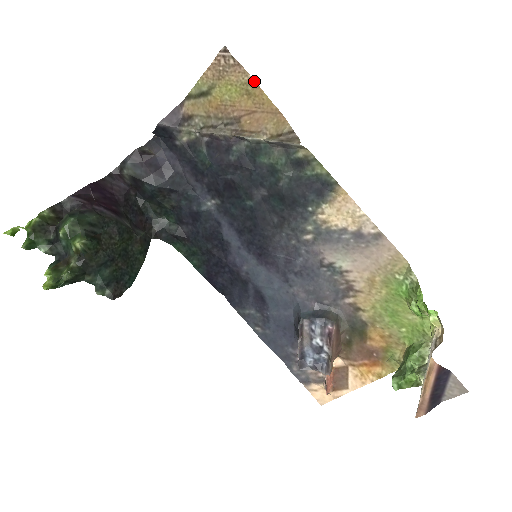
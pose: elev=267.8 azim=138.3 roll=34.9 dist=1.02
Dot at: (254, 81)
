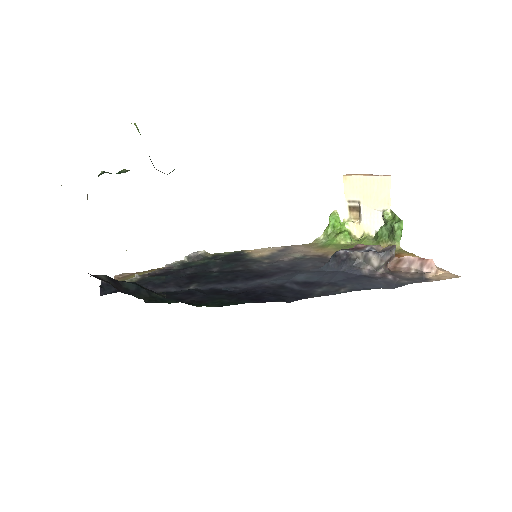
Dot at: (149, 270)
